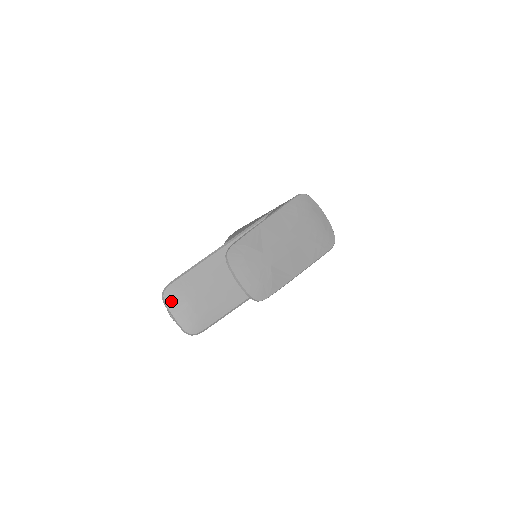
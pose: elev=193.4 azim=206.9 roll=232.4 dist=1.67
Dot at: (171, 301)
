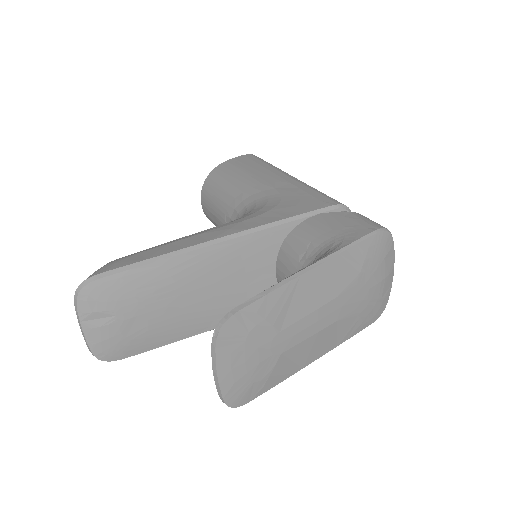
Dot at: (88, 306)
